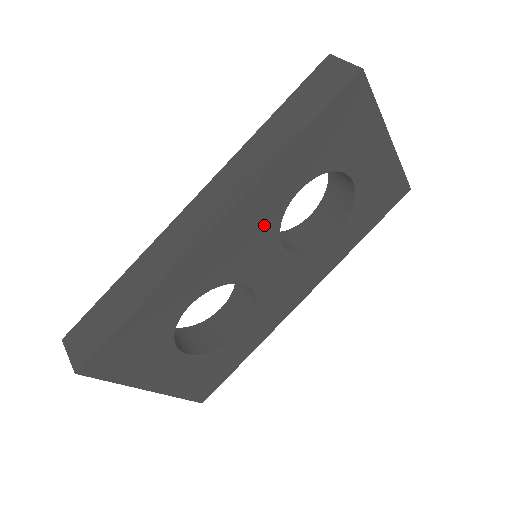
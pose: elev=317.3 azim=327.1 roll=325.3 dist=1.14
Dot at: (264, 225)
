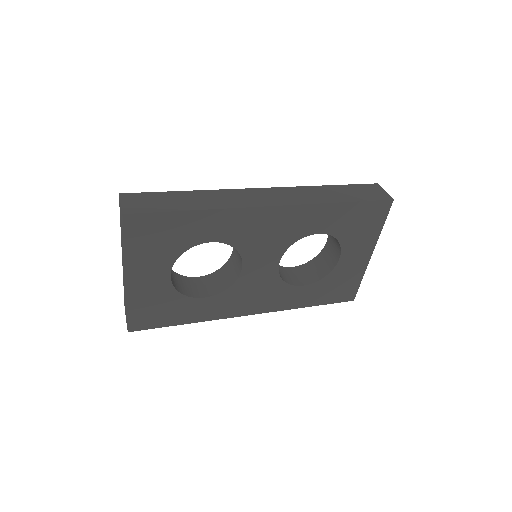
Dot at: (287, 235)
